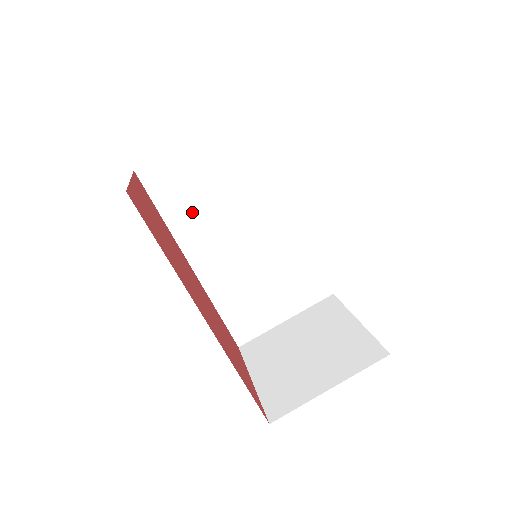
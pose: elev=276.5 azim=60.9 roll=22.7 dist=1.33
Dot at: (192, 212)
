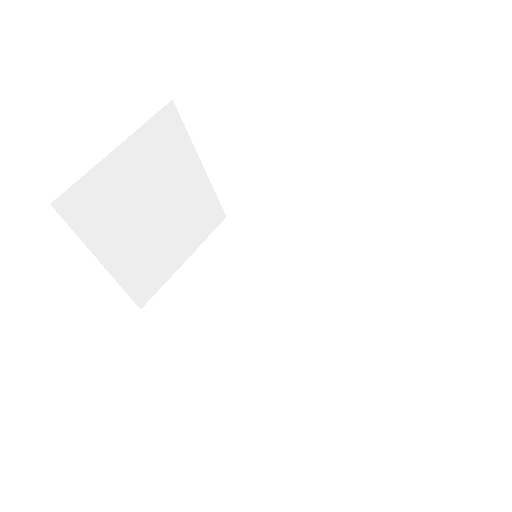
Dot at: (209, 313)
